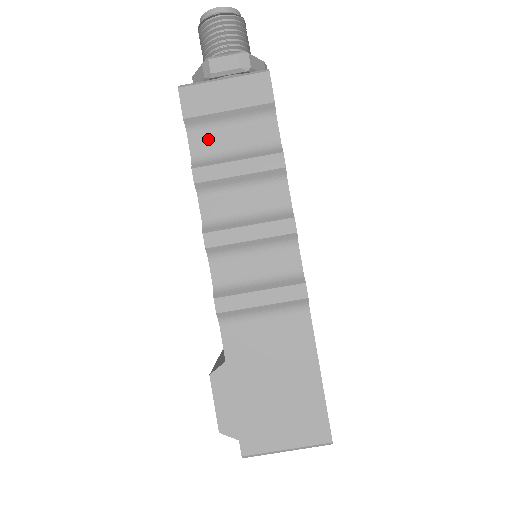
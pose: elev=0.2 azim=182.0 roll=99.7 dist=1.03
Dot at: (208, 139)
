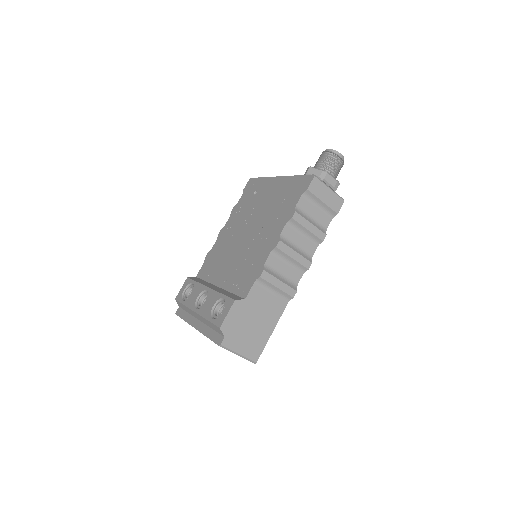
Dot at: (307, 204)
